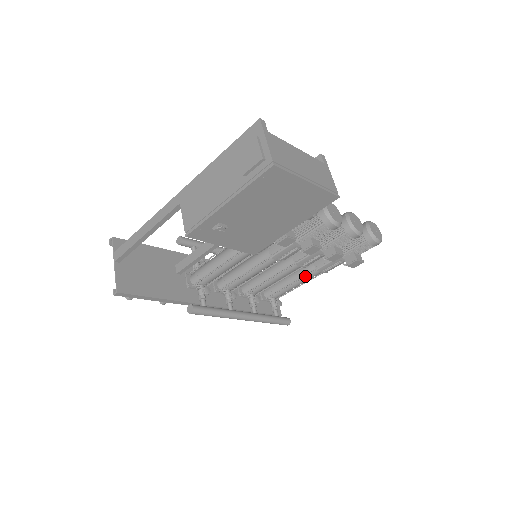
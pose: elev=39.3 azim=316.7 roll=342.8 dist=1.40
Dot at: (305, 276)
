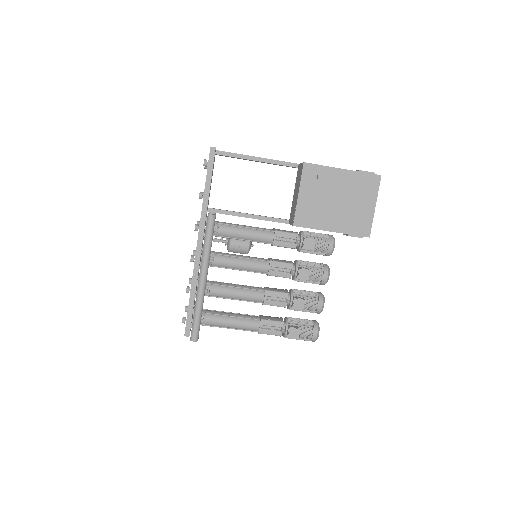
Dot at: (245, 319)
